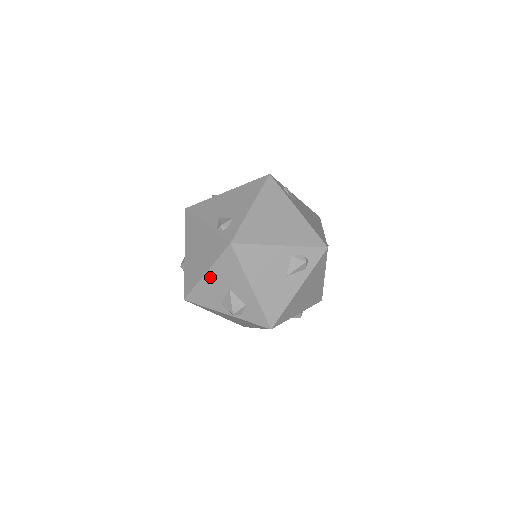
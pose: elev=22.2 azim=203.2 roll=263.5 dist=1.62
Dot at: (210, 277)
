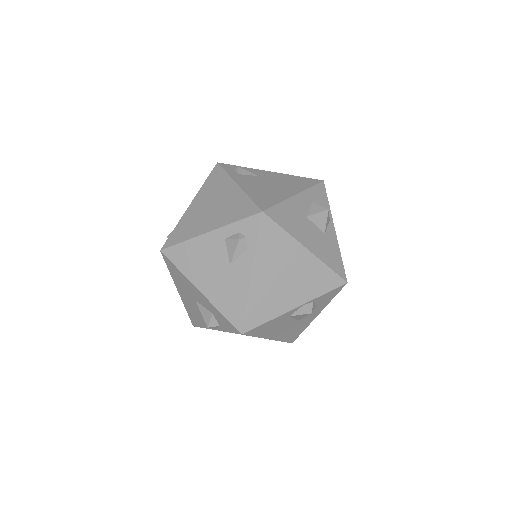
Dot at: (181, 294)
